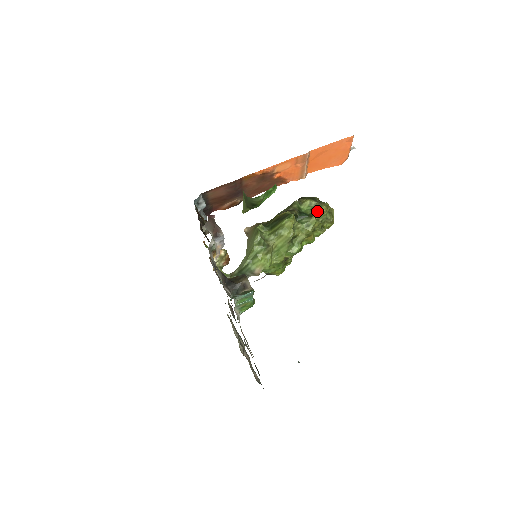
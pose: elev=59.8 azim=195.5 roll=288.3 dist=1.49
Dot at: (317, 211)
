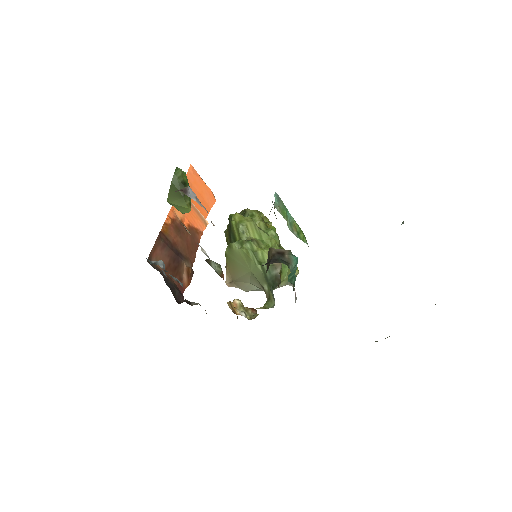
Dot at: occluded
